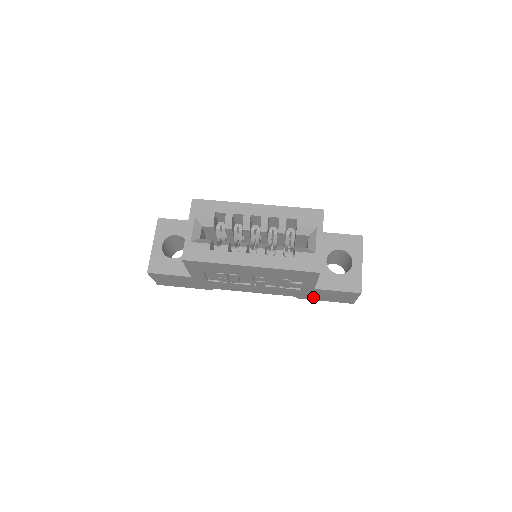
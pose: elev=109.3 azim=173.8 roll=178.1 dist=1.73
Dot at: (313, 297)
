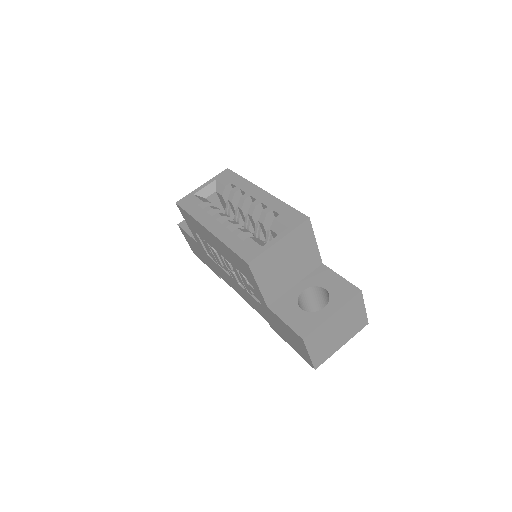
Dot at: (279, 331)
